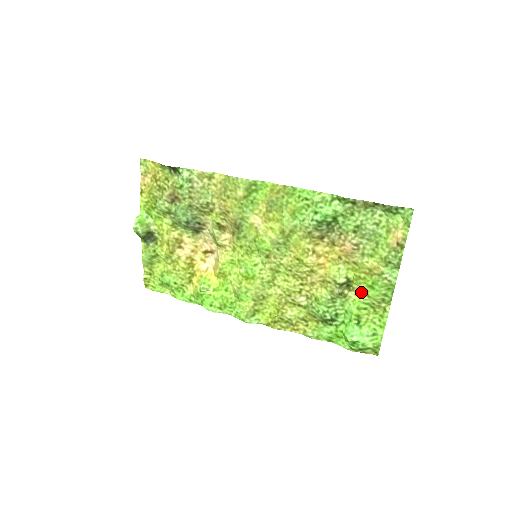
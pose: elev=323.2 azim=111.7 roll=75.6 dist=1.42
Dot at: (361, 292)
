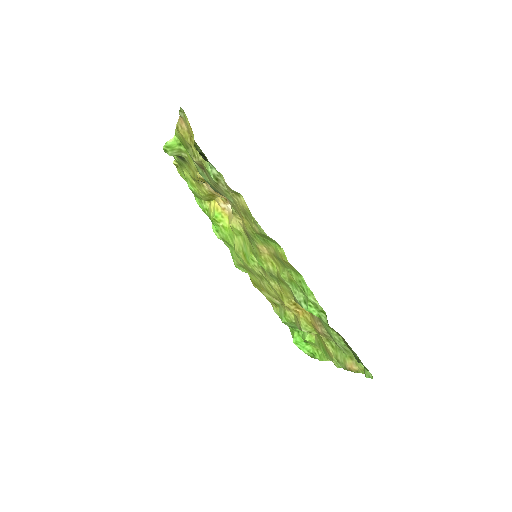
Dot at: (317, 340)
